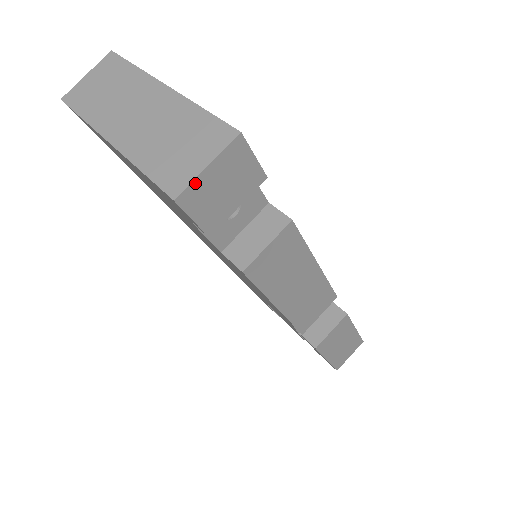
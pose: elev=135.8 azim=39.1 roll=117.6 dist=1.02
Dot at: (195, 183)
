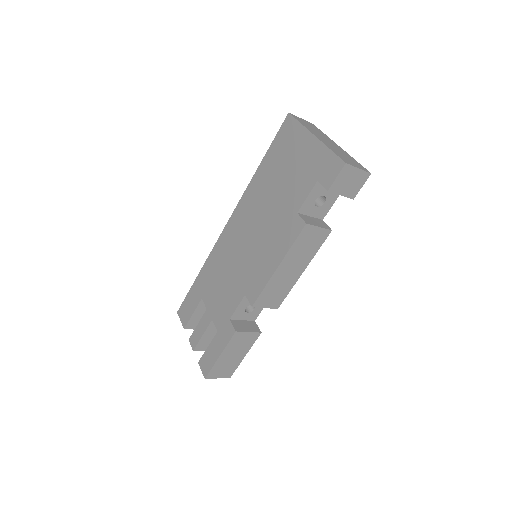
Dot at: (352, 168)
